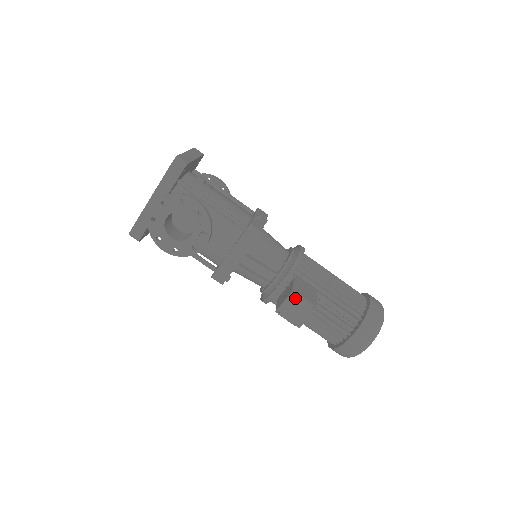
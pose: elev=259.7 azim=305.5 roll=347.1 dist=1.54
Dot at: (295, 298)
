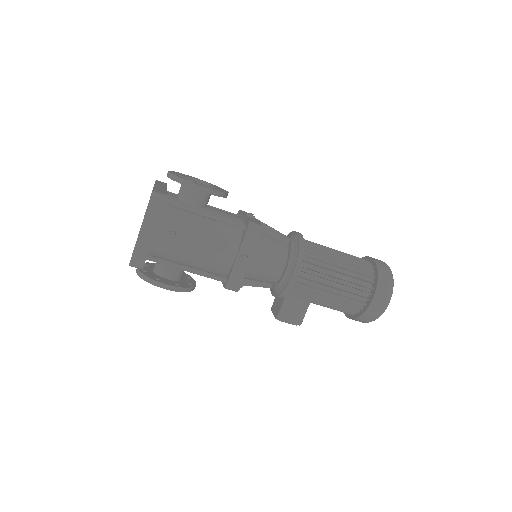
Dot at: (280, 320)
